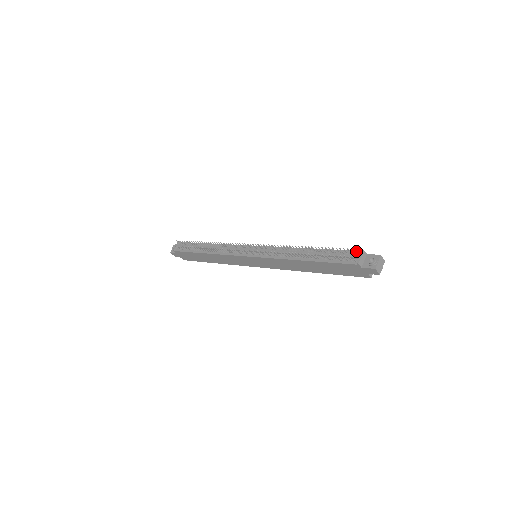
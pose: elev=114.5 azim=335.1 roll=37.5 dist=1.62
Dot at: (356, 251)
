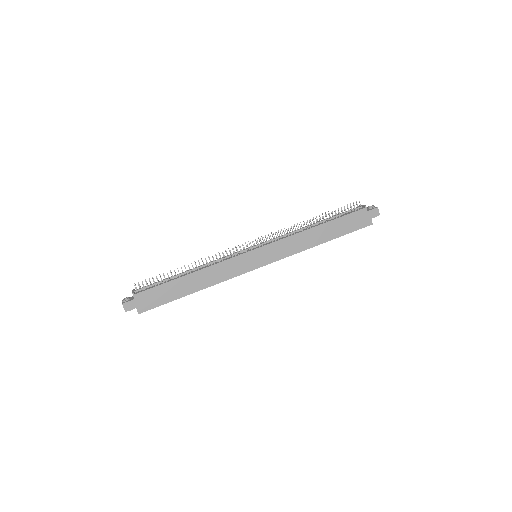
Dot at: (357, 204)
